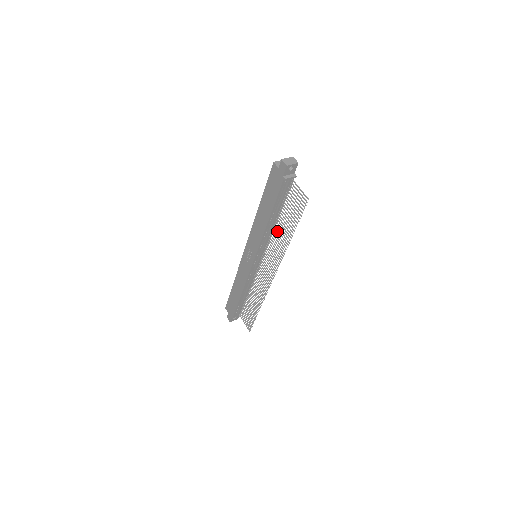
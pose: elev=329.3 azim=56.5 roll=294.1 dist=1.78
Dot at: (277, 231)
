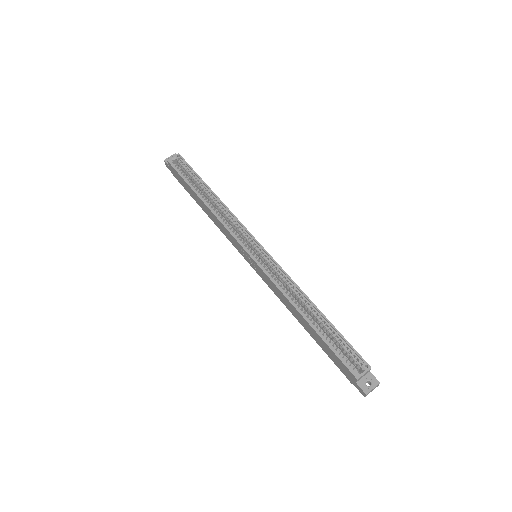
Dot at: occluded
